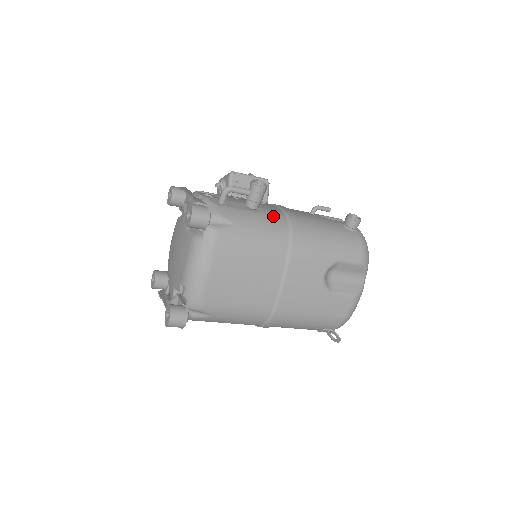
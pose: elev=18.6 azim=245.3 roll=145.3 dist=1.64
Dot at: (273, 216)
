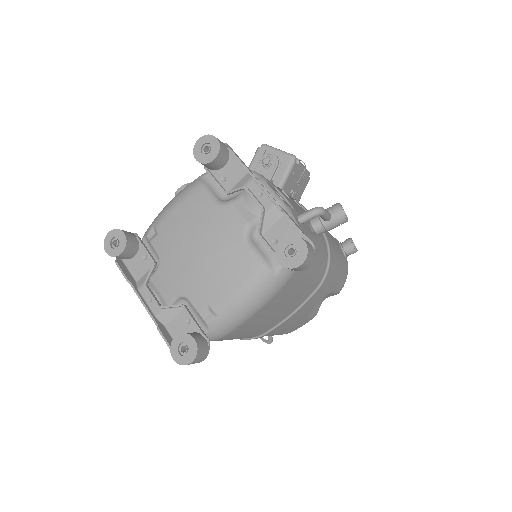
Dot at: (322, 243)
